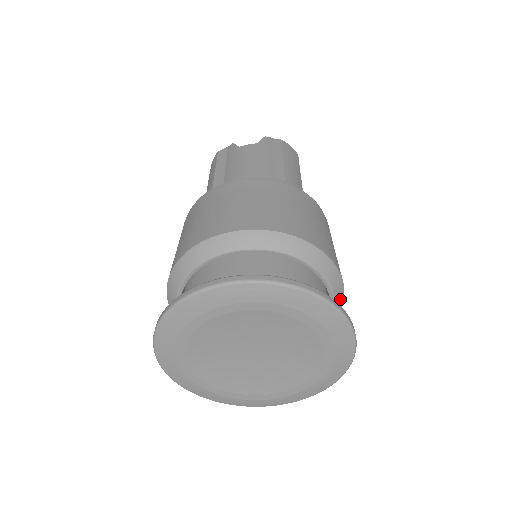
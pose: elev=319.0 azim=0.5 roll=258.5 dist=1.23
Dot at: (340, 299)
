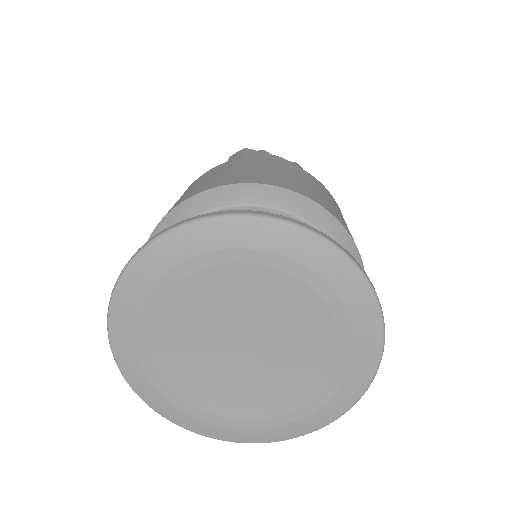
Dot at: occluded
